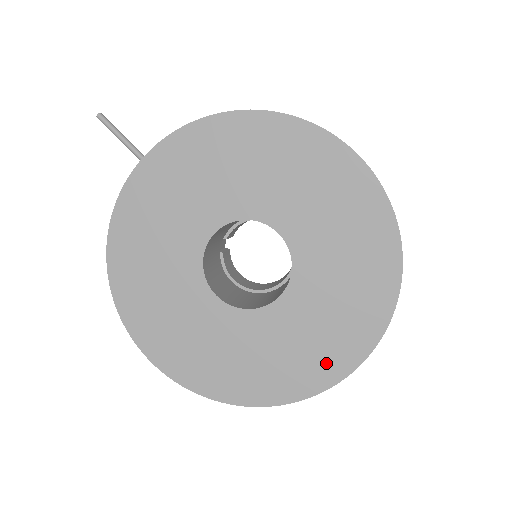
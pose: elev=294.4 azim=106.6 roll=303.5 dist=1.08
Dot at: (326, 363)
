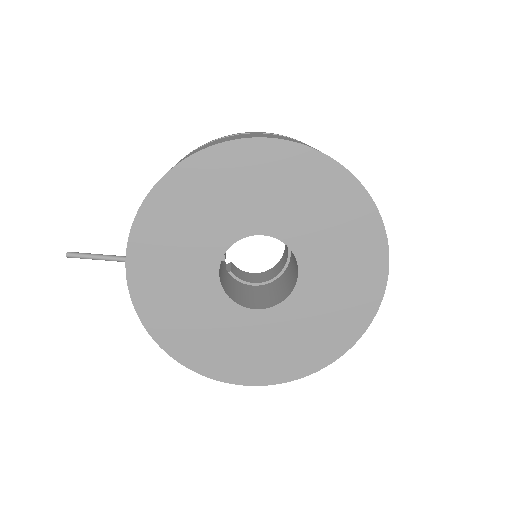
Dot at: (364, 293)
